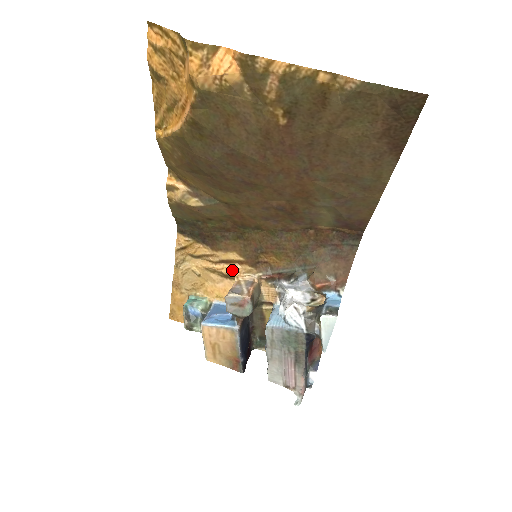
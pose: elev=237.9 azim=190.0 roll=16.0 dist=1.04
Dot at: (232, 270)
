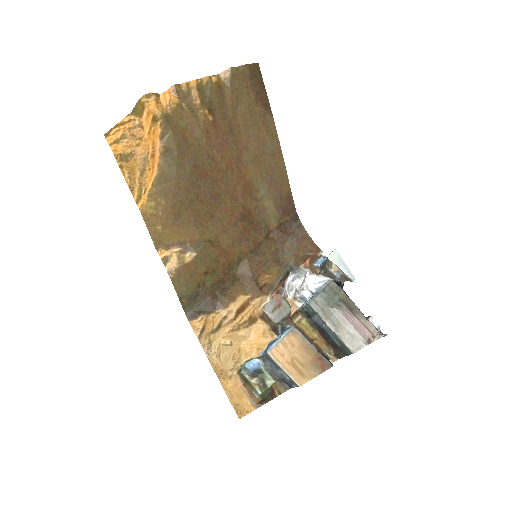
Dot at: (250, 311)
